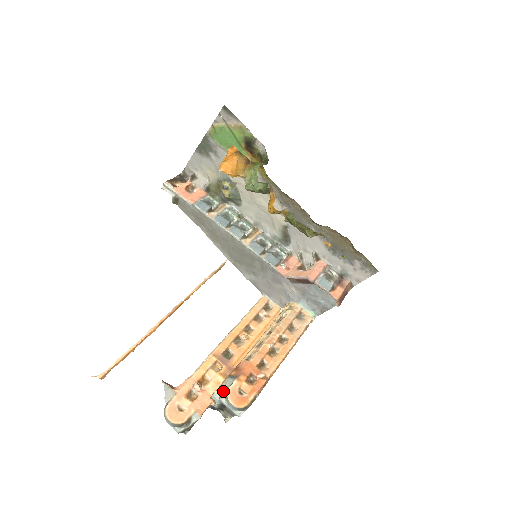
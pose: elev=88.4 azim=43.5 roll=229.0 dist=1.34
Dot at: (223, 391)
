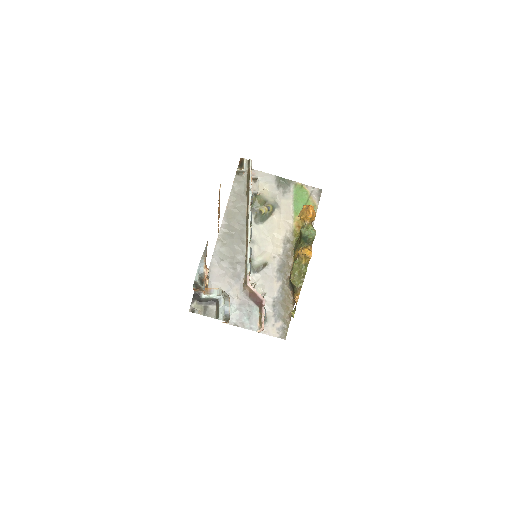
Dot at: (224, 294)
